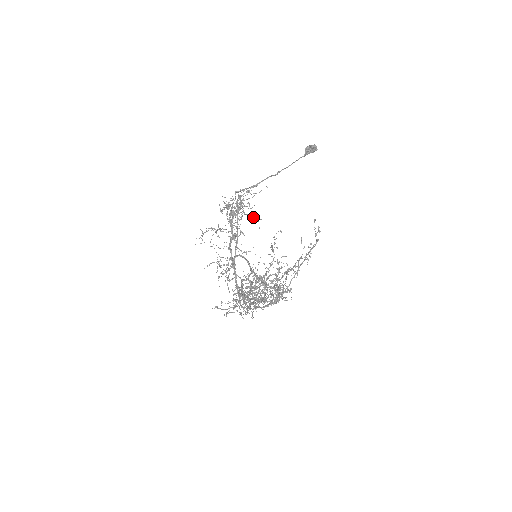
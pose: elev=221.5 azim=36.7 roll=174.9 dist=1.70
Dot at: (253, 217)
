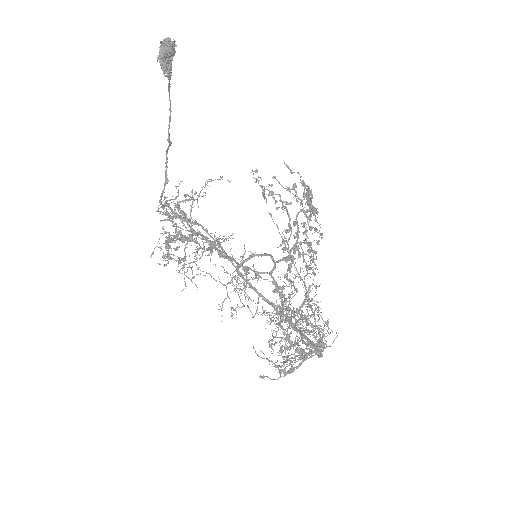
Dot at: occluded
